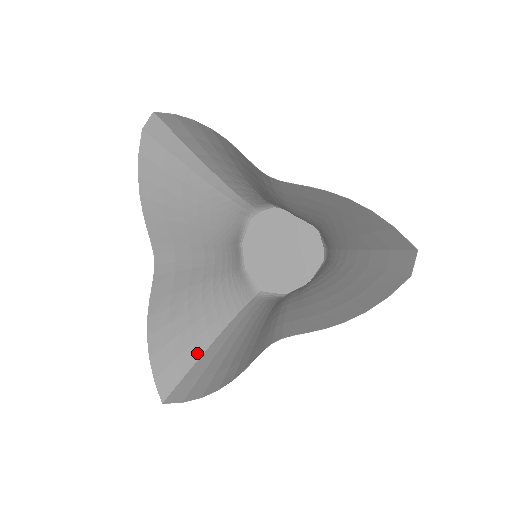
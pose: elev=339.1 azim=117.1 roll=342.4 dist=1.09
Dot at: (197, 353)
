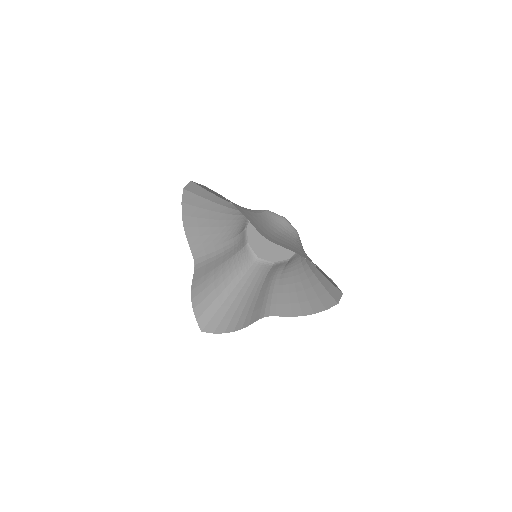
Dot at: (220, 303)
